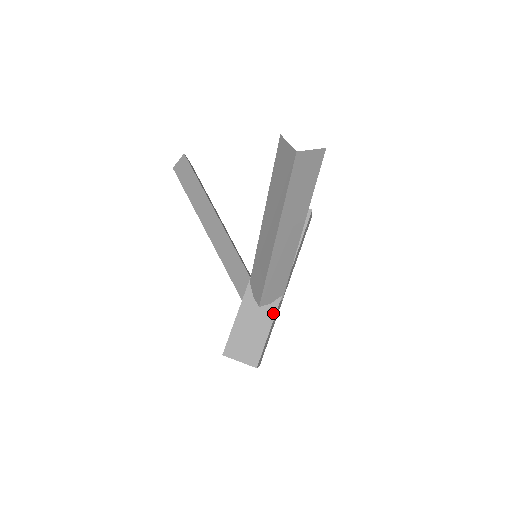
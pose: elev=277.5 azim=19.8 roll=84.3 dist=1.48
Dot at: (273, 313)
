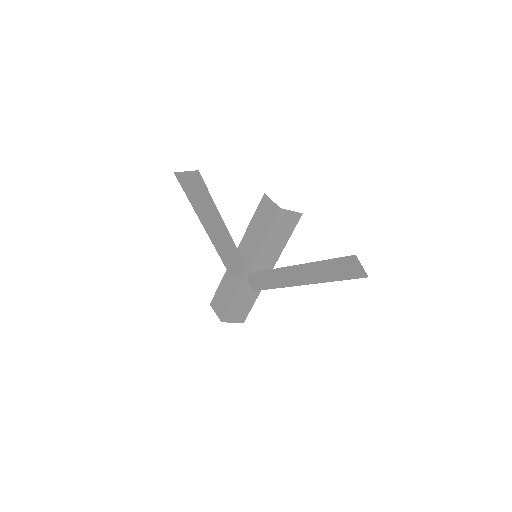
Dot at: occluded
